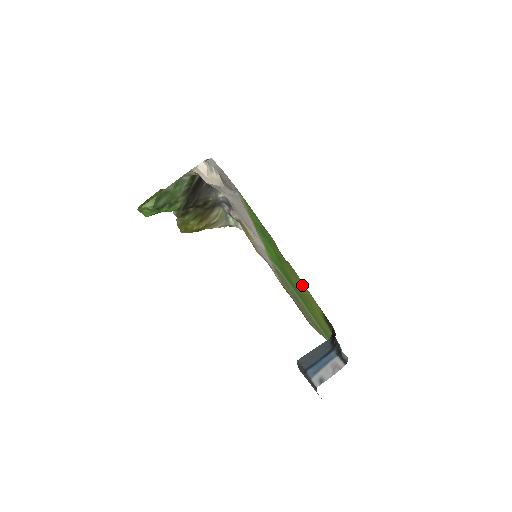
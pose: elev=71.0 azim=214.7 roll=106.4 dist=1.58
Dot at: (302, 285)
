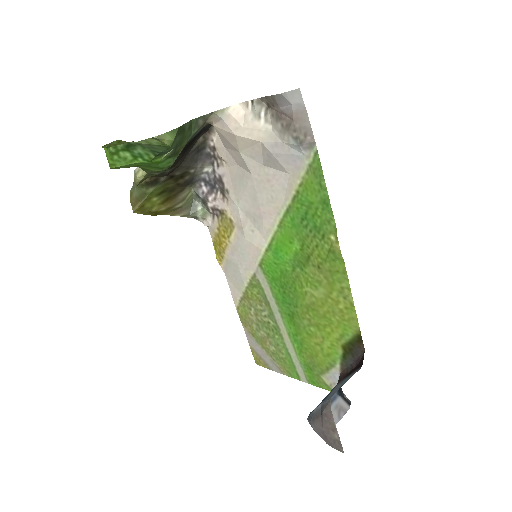
Dot at: (338, 295)
